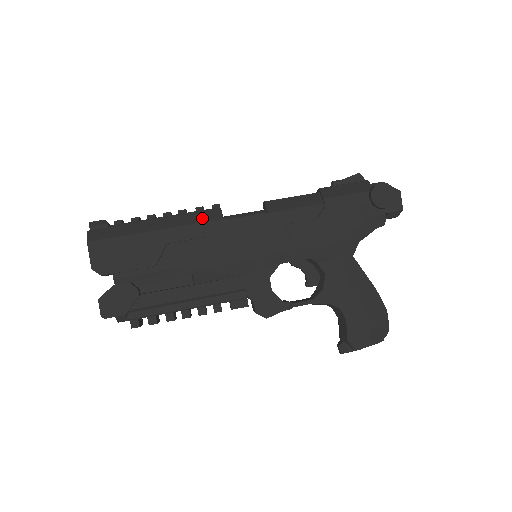
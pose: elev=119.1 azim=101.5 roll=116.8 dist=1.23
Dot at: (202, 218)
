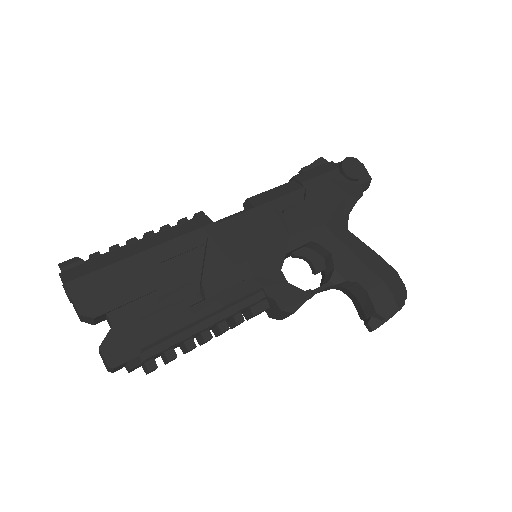
Dot at: (190, 227)
